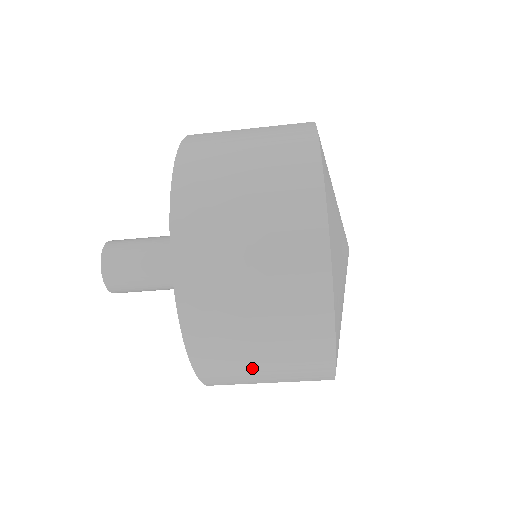
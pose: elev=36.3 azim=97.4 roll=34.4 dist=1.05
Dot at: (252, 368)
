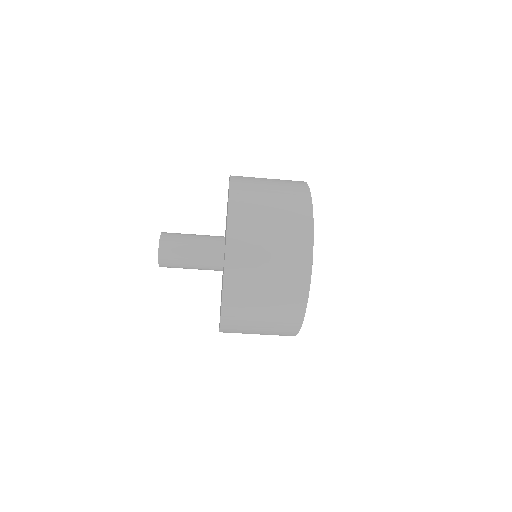
Dot at: (256, 311)
